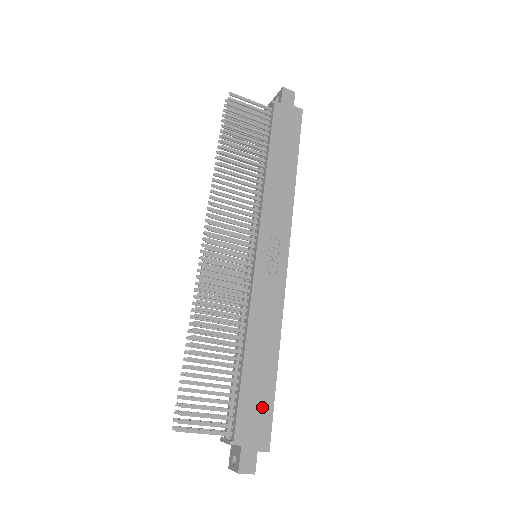
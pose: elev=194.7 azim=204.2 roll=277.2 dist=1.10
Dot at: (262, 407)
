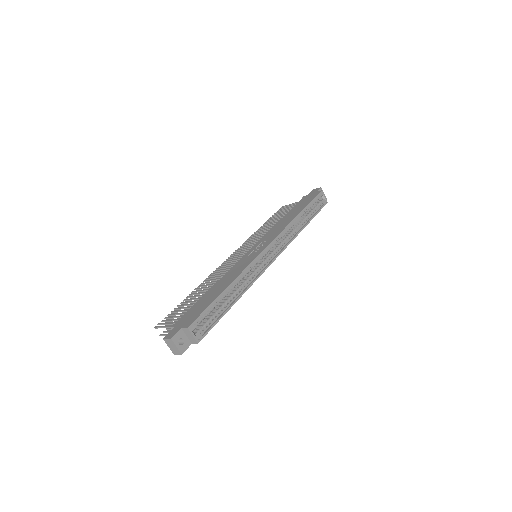
Dot at: (201, 308)
